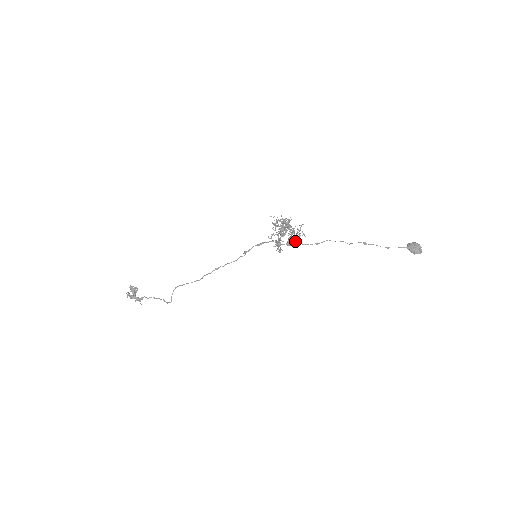
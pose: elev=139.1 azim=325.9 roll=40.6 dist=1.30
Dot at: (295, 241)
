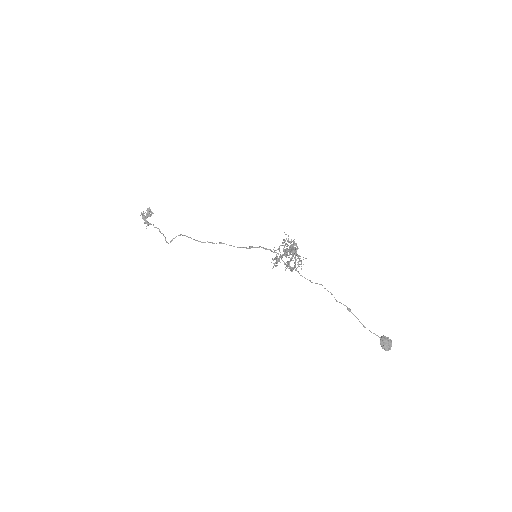
Dot at: (290, 267)
